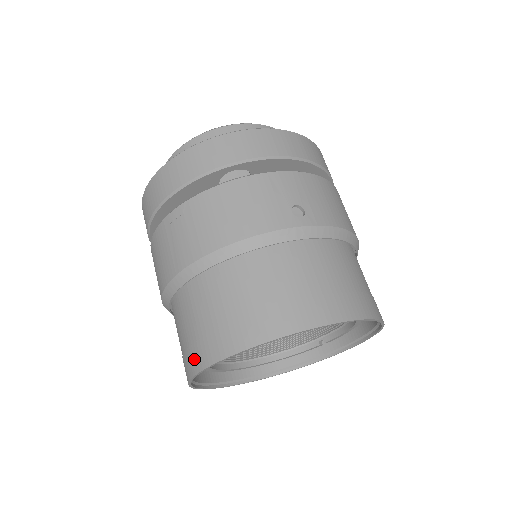
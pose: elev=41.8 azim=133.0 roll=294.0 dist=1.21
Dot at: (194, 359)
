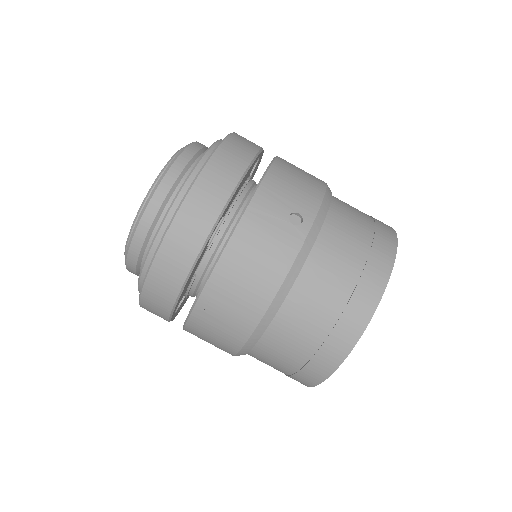
Dot at: (311, 377)
